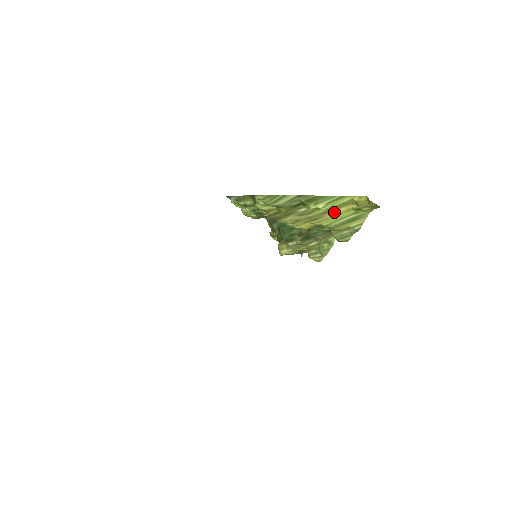
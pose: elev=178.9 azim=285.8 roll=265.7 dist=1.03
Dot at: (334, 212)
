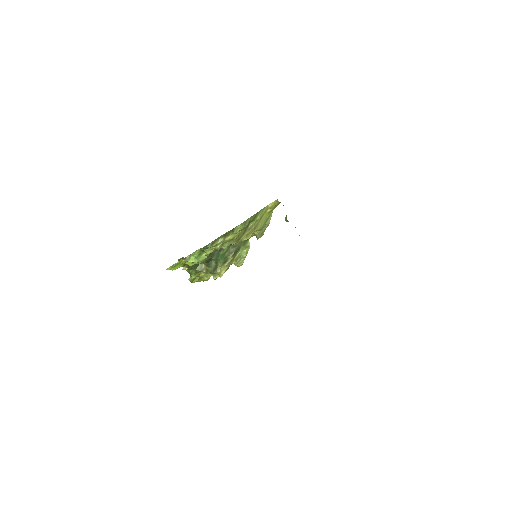
Dot at: (262, 219)
